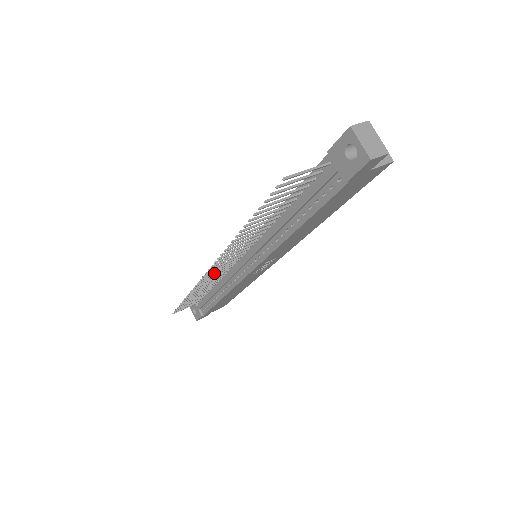
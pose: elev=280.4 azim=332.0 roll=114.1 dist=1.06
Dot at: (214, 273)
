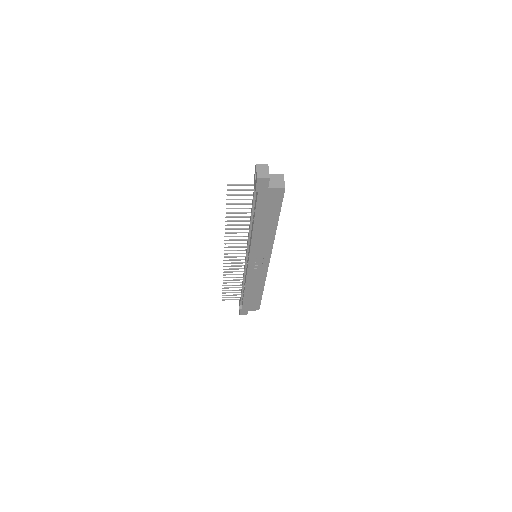
Dot at: (233, 262)
